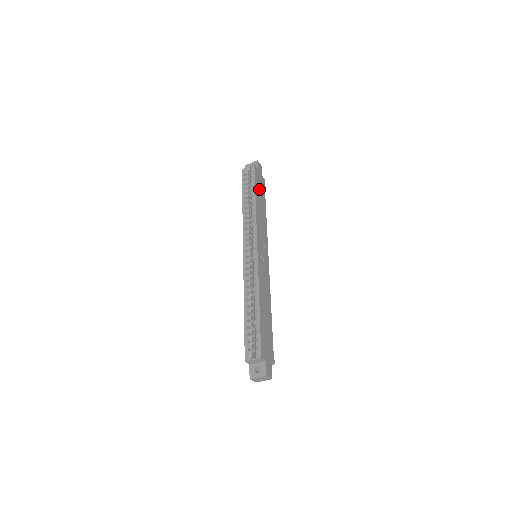
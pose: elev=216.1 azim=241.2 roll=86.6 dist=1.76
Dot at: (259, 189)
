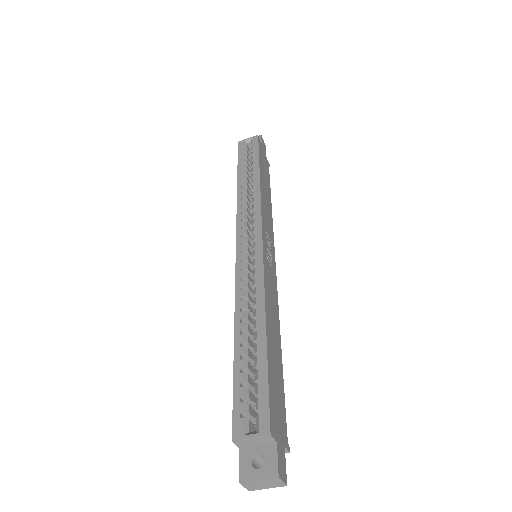
Dot at: (263, 167)
